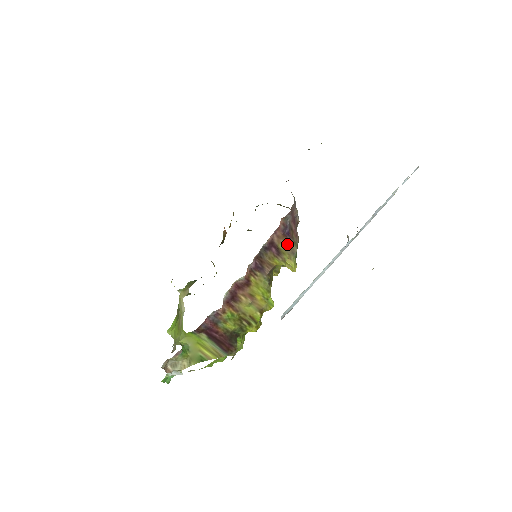
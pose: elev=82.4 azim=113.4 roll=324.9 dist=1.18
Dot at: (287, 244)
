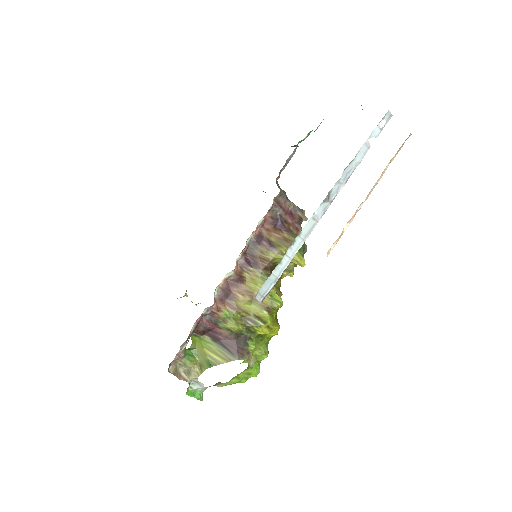
Dot at: (282, 237)
